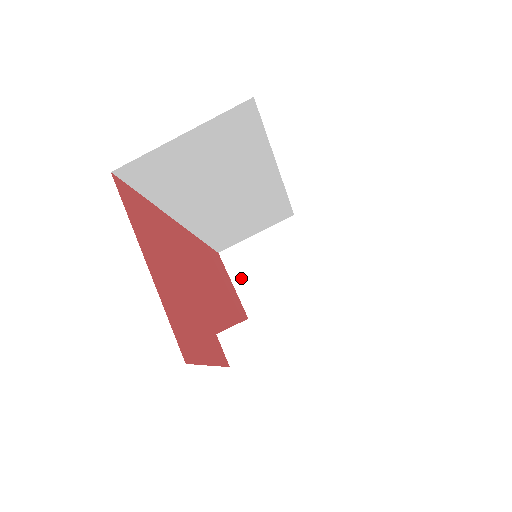
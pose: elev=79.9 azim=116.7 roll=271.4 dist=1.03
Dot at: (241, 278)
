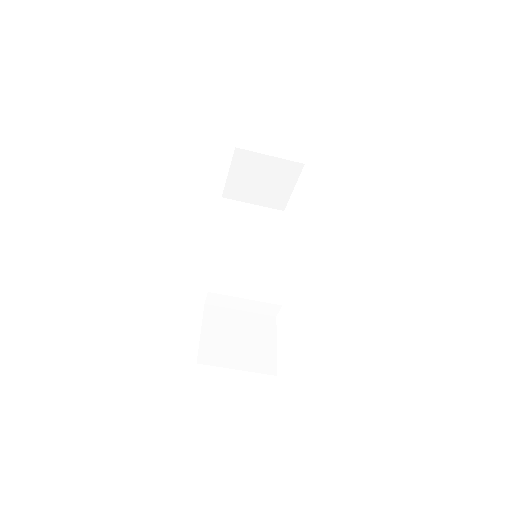
Dot at: (238, 171)
